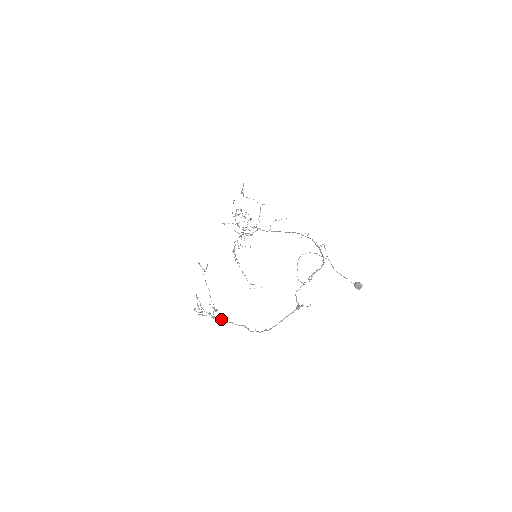
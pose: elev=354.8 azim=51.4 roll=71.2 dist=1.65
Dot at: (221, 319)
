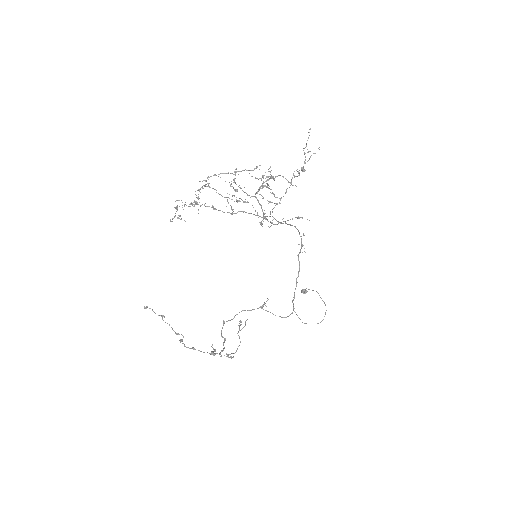
Dot at: occluded
